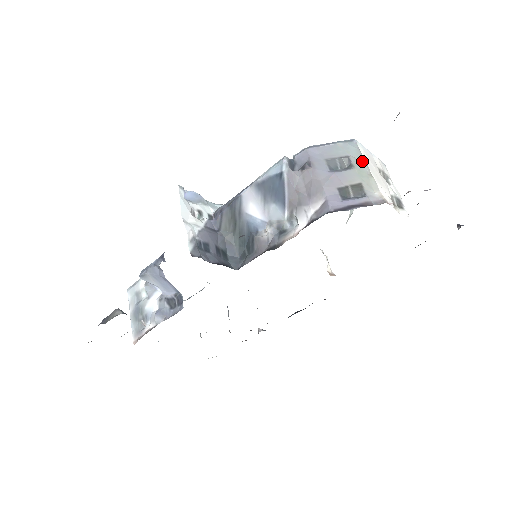
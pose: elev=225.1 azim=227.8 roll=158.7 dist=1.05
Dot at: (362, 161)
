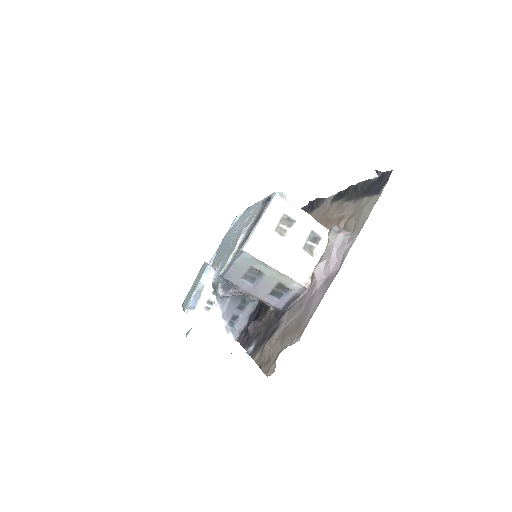
Dot at: (264, 265)
